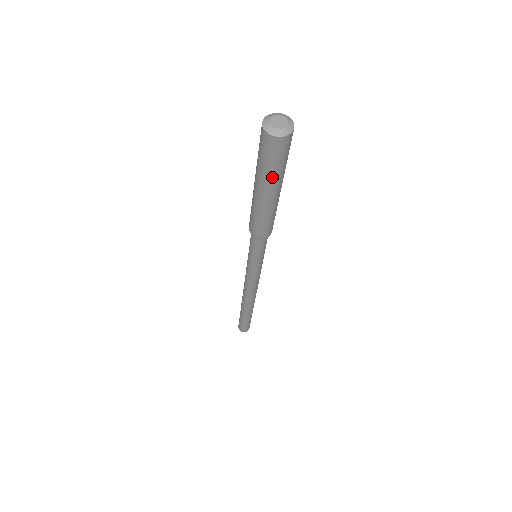
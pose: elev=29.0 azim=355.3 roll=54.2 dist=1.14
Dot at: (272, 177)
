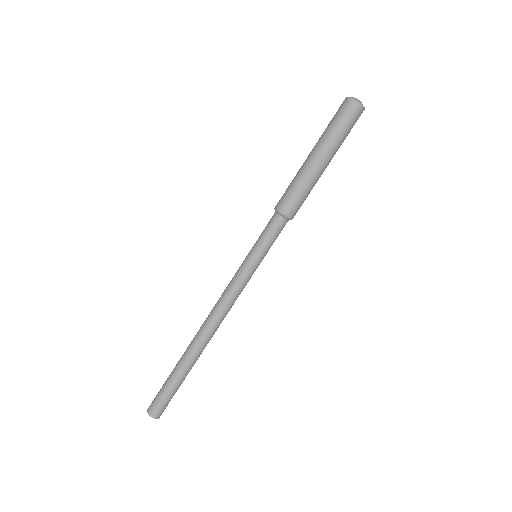
Dot at: (334, 139)
